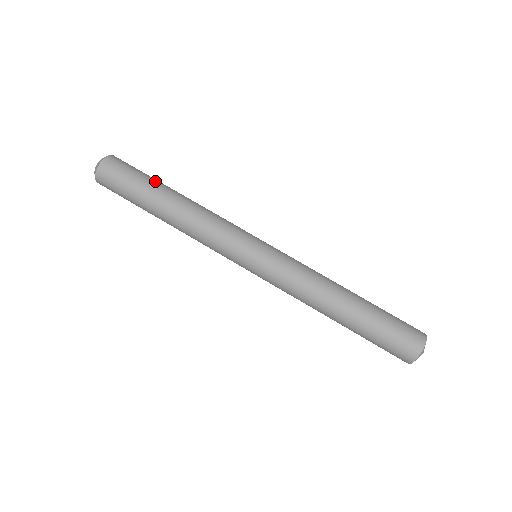
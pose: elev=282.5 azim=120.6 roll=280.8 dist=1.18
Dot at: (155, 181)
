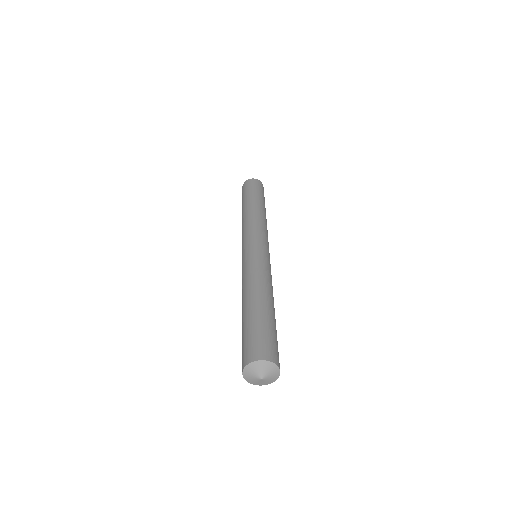
Dot at: (261, 197)
